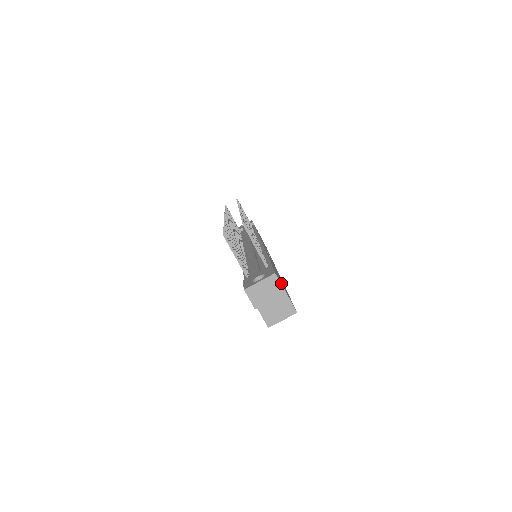
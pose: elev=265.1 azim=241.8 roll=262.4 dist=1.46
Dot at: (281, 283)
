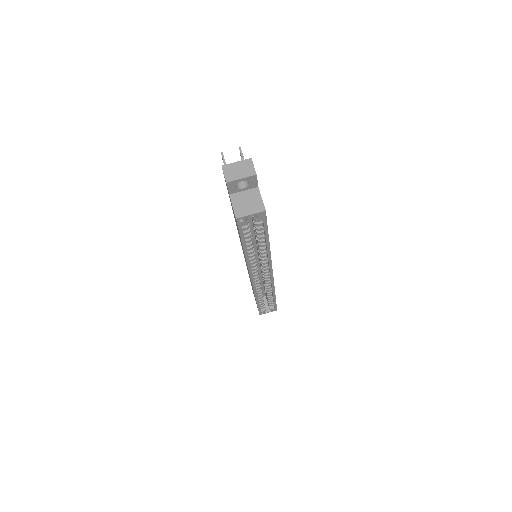
Dot at: (257, 185)
